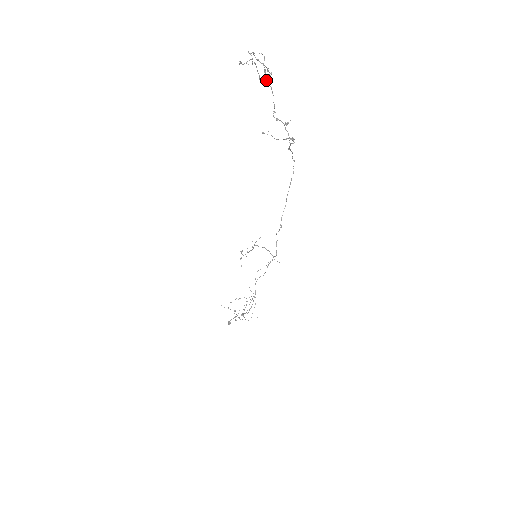
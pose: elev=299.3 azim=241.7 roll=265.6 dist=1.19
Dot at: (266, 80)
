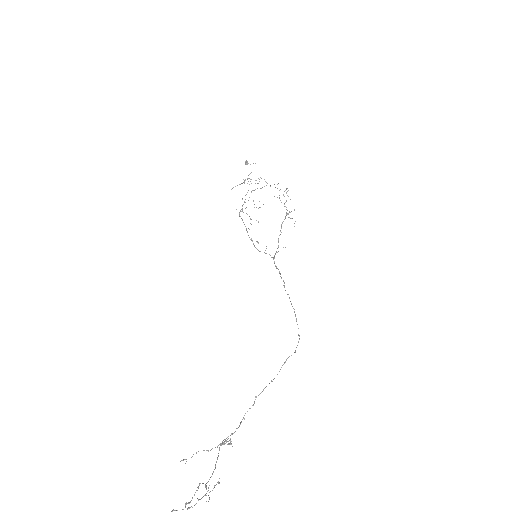
Dot at: occluded
